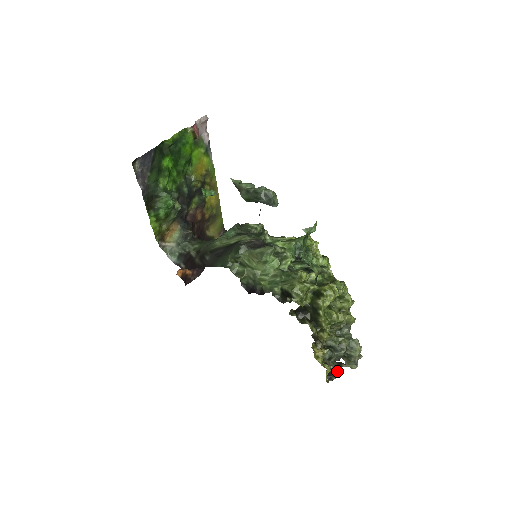
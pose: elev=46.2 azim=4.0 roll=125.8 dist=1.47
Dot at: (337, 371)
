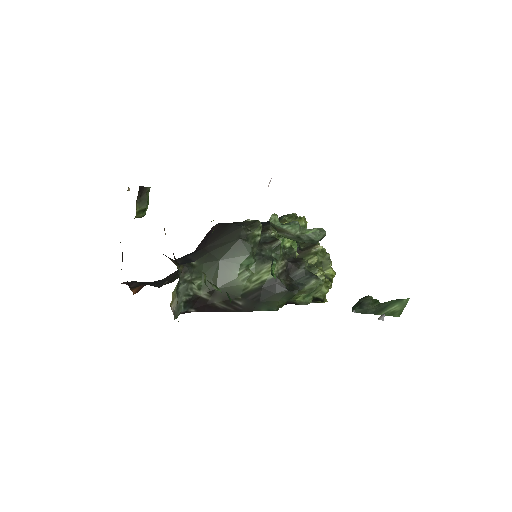
Dot at: occluded
